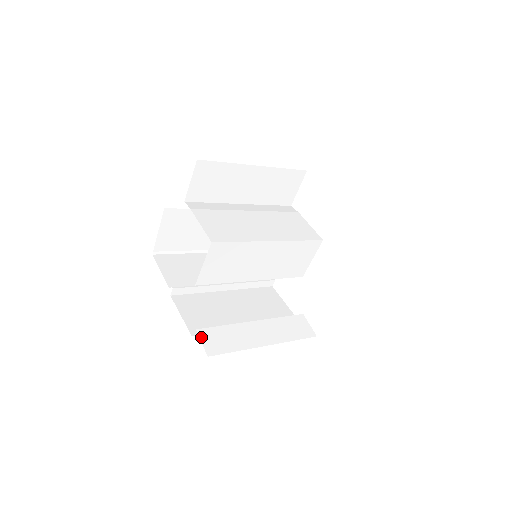
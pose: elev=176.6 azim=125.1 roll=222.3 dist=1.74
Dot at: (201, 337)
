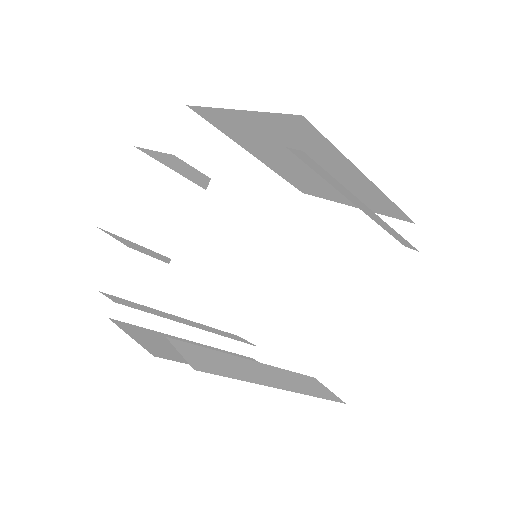
Dot at: (176, 346)
